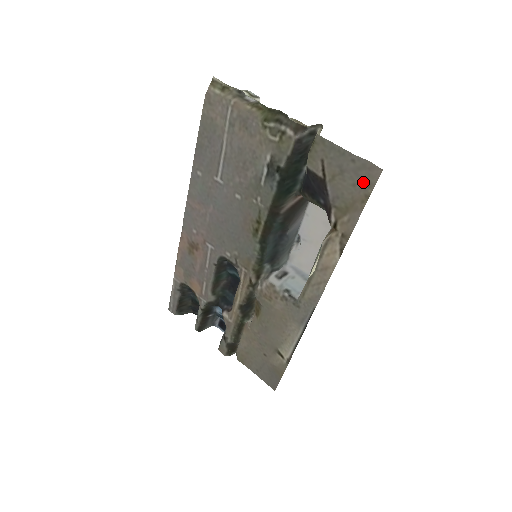
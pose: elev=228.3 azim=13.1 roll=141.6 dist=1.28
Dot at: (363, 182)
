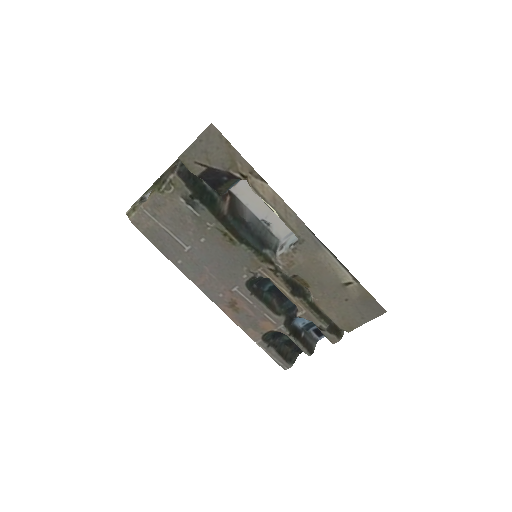
Dot at: (217, 141)
